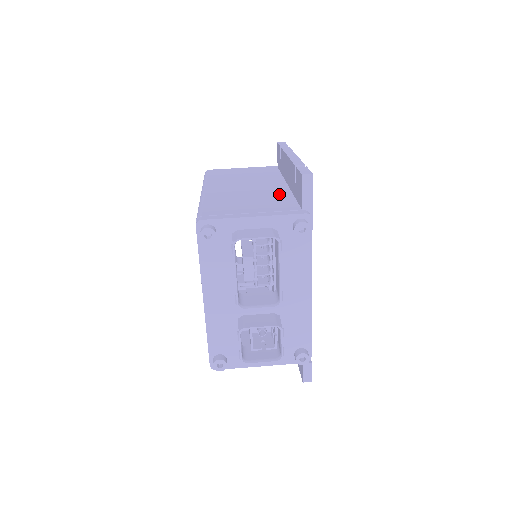
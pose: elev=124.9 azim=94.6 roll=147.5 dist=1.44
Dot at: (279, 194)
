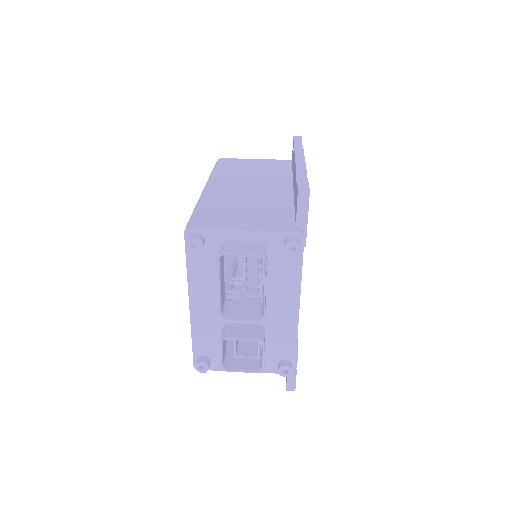
Dot at: (280, 201)
